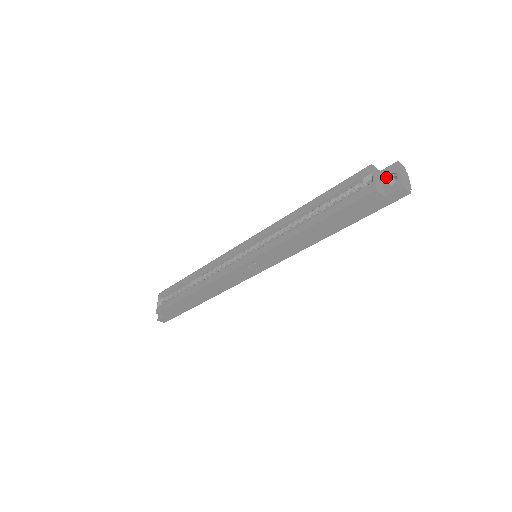
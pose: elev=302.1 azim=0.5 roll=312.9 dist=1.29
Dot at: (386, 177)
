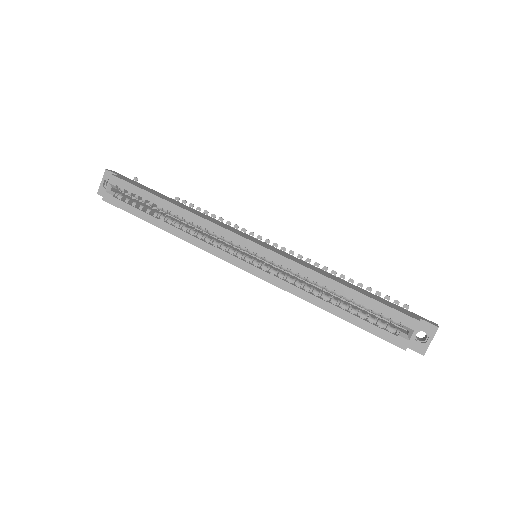
Dot at: (420, 330)
